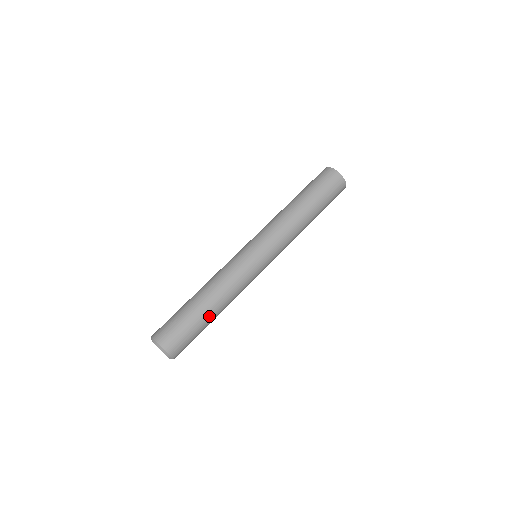
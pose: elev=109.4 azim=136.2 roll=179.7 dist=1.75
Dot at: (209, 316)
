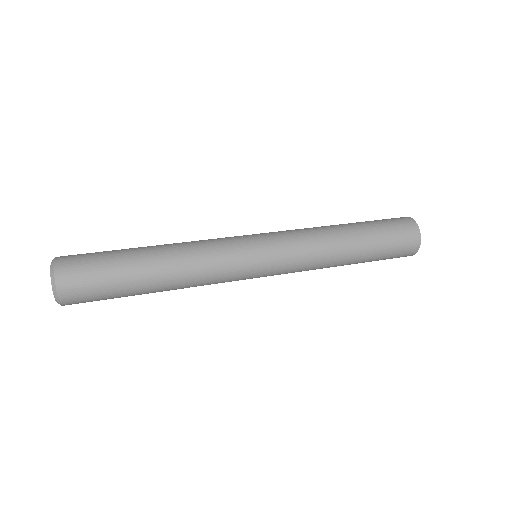
Dot at: (144, 268)
